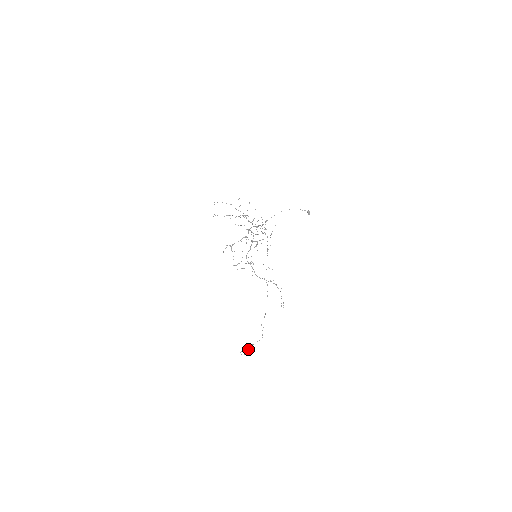
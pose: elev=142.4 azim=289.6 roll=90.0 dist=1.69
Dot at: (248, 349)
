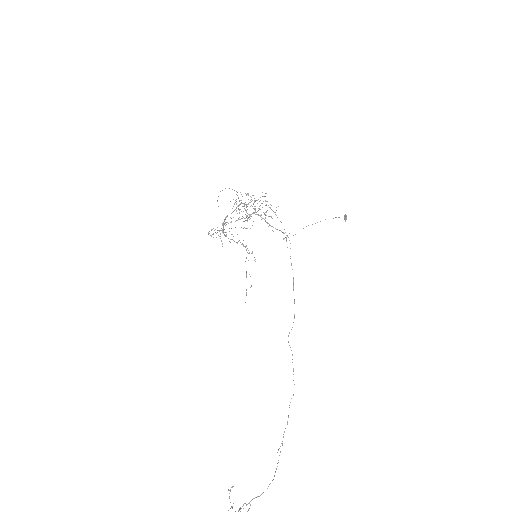
Dot at: occluded
